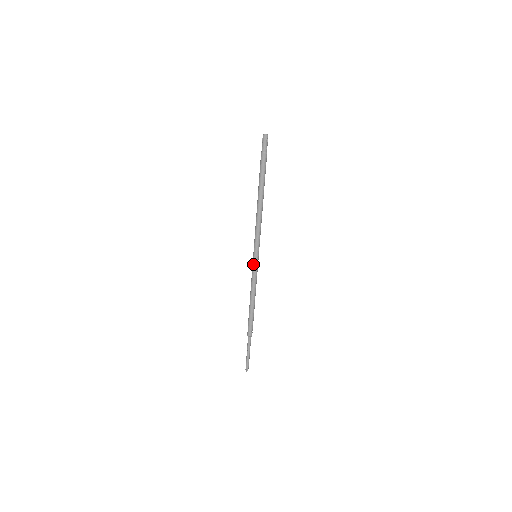
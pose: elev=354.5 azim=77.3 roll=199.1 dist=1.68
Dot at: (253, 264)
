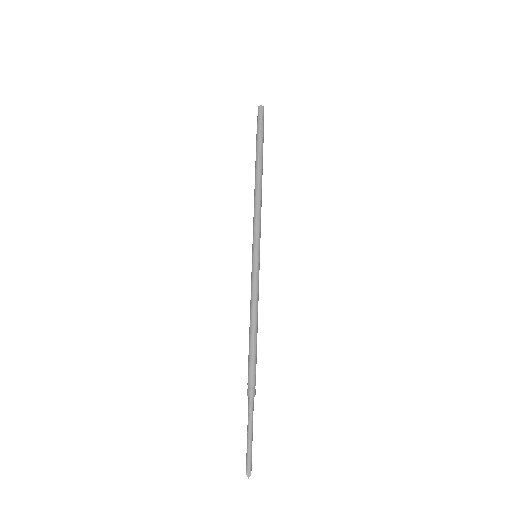
Dot at: (256, 266)
